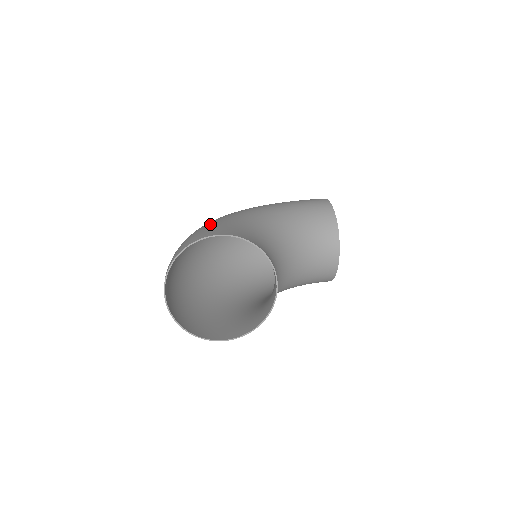
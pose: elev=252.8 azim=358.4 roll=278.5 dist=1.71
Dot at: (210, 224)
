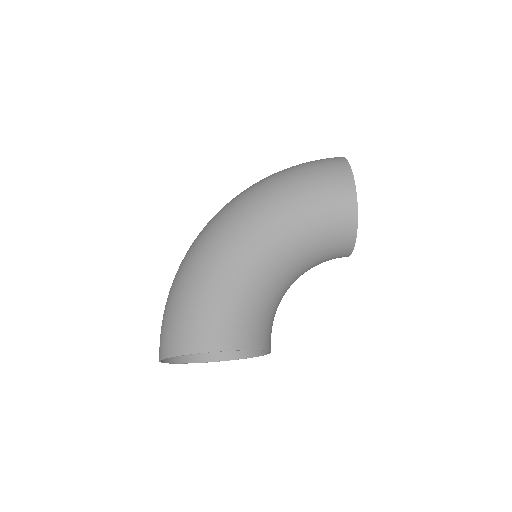
Dot at: (203, 294)
